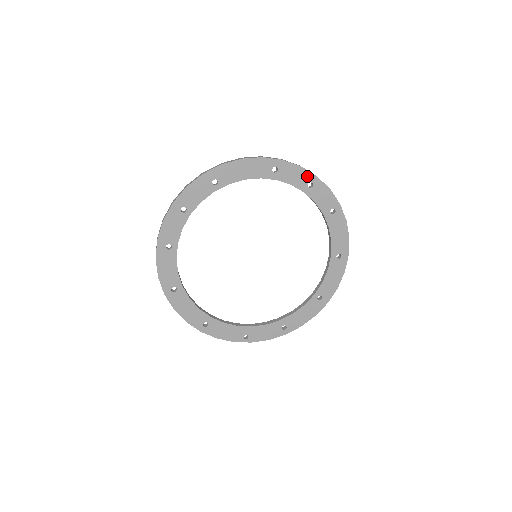
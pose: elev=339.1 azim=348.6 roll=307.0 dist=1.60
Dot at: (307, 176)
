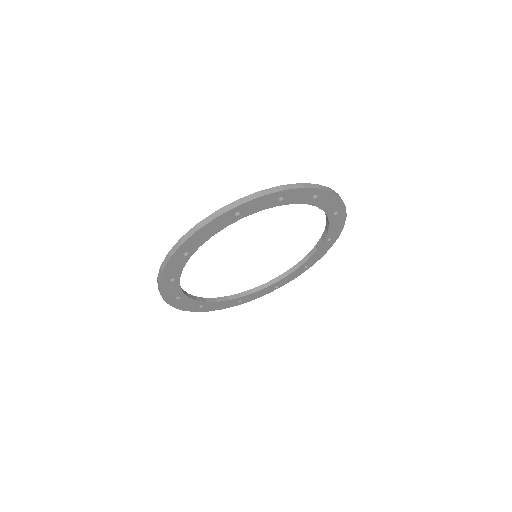
Dot at: (274, 196)
